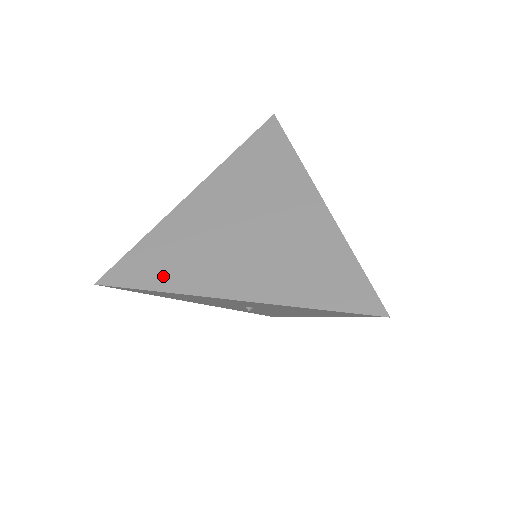
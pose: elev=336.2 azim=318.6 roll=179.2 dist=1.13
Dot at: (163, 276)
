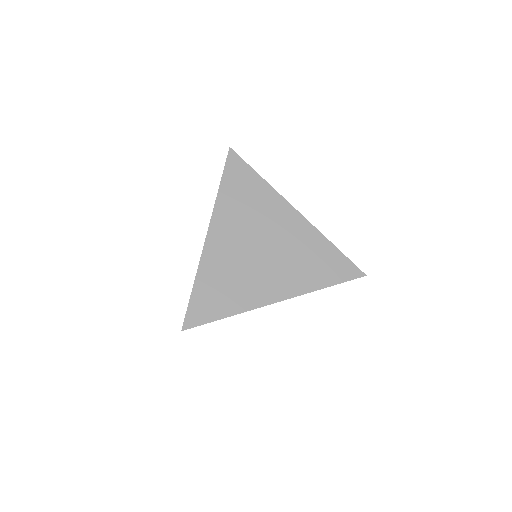
Dot at: (226, 305)
